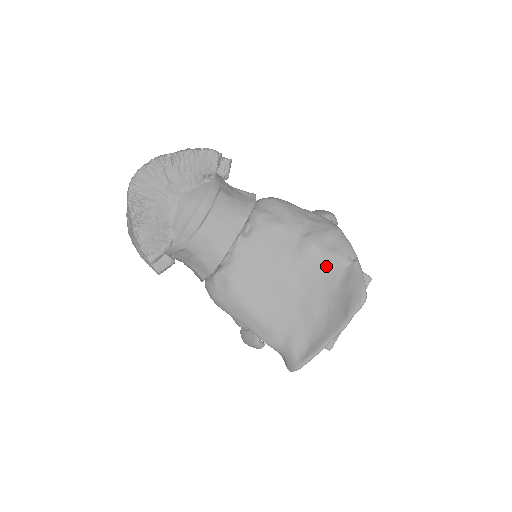
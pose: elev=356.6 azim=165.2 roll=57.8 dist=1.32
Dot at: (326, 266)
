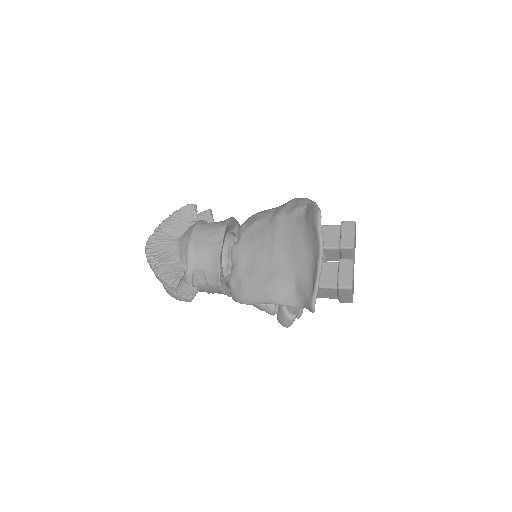
Dot at: (293, 220)
